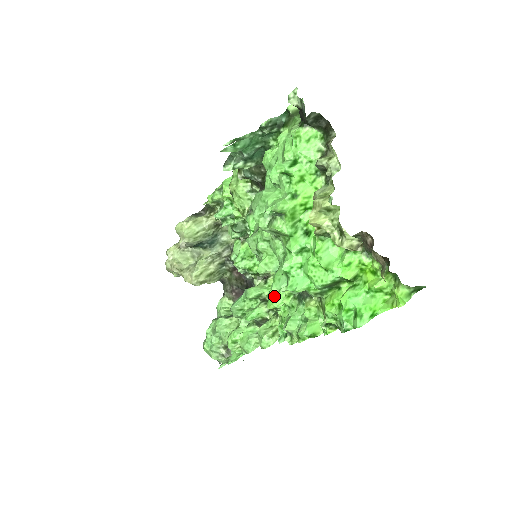
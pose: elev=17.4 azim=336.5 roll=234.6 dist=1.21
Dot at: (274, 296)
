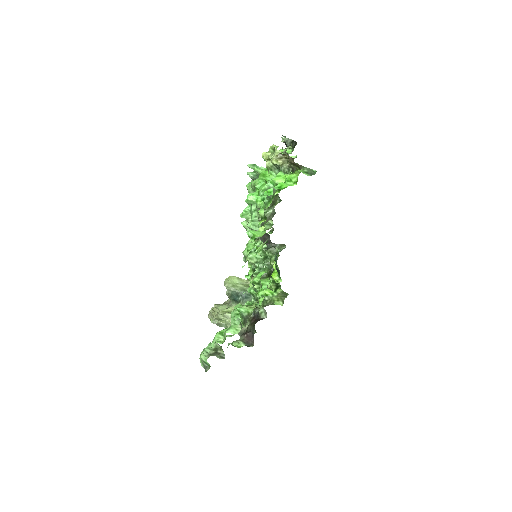
Dot at: occluded
